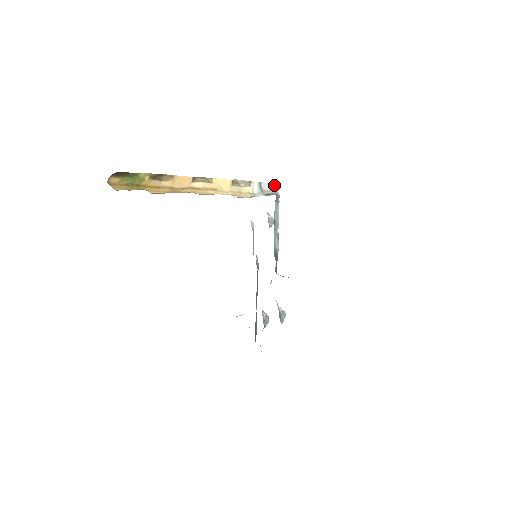
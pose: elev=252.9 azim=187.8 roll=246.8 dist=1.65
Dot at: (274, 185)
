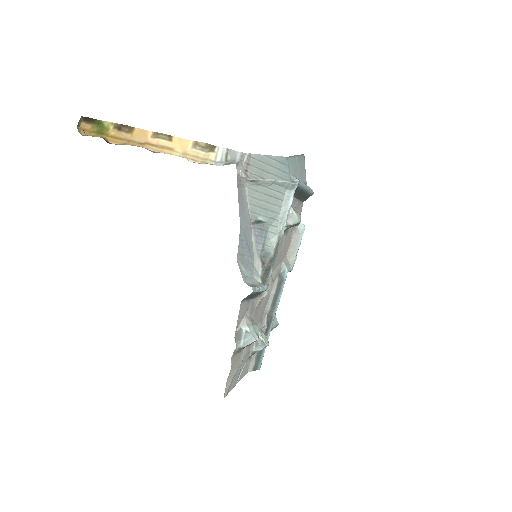
Dot at: (240, 154)
